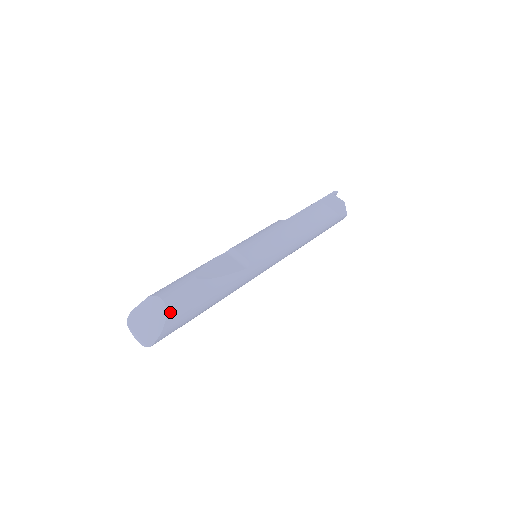
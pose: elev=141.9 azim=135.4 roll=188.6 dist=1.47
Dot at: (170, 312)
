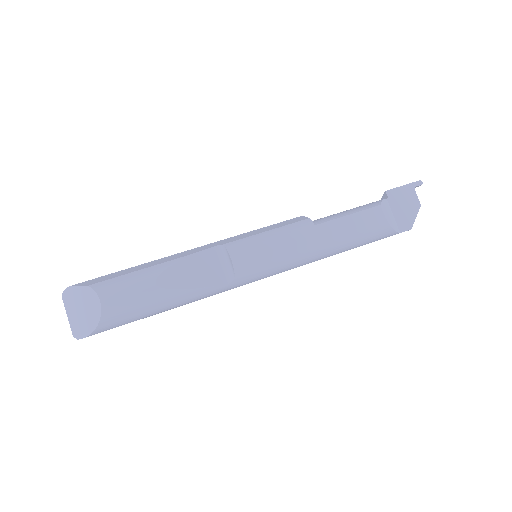
Dot at: (105, 319)
